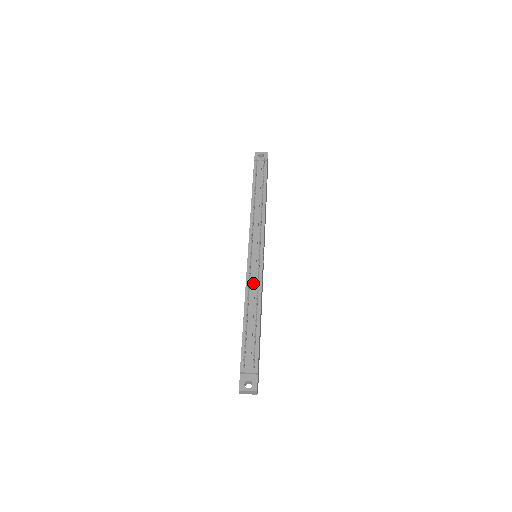
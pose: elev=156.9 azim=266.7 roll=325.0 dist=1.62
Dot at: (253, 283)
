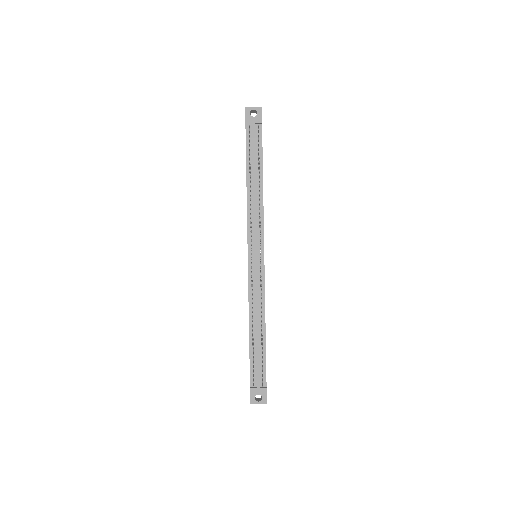
Dot at: (256, 297)
